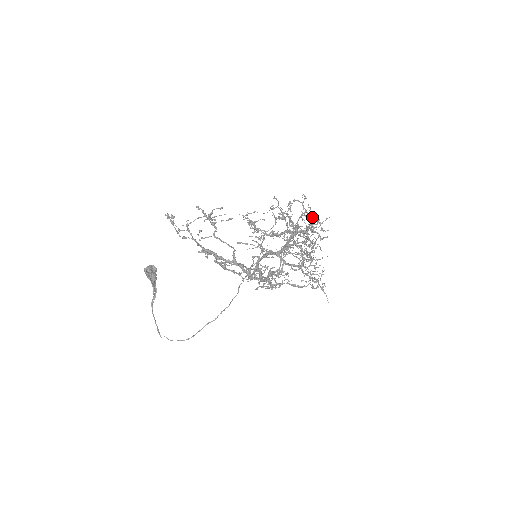
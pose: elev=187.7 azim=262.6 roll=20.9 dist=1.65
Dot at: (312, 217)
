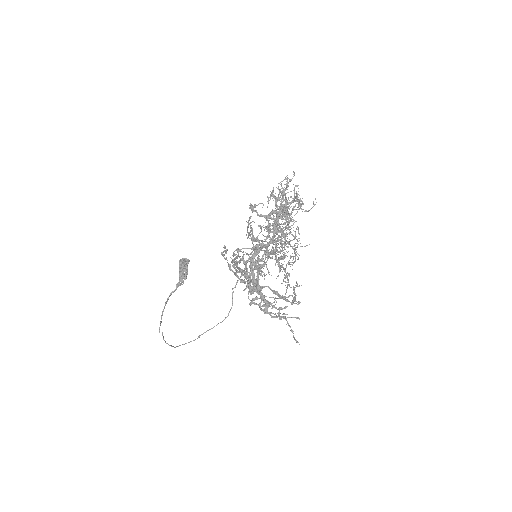
Dot at: (294, 192)
